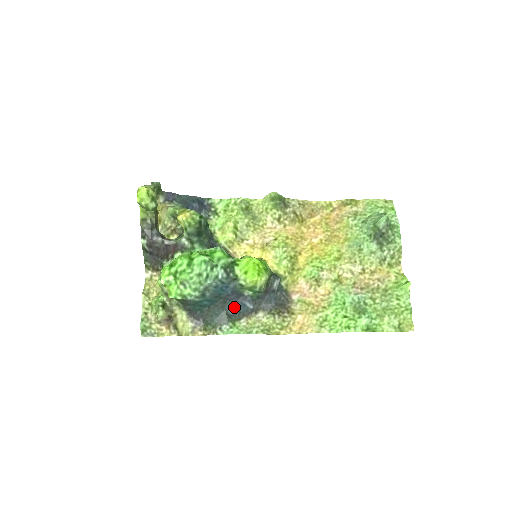
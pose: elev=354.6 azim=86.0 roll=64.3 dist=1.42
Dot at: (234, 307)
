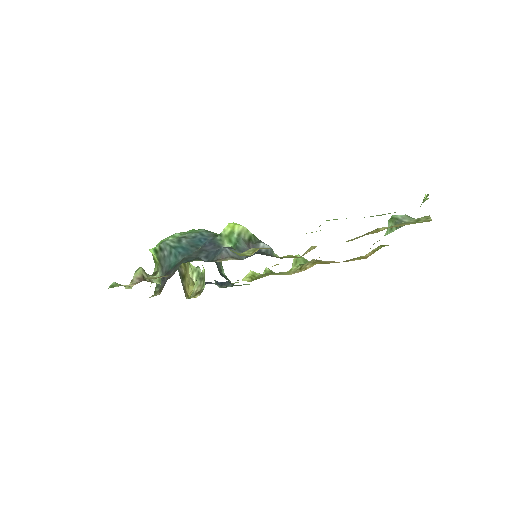
Dot at: (209, 256)
